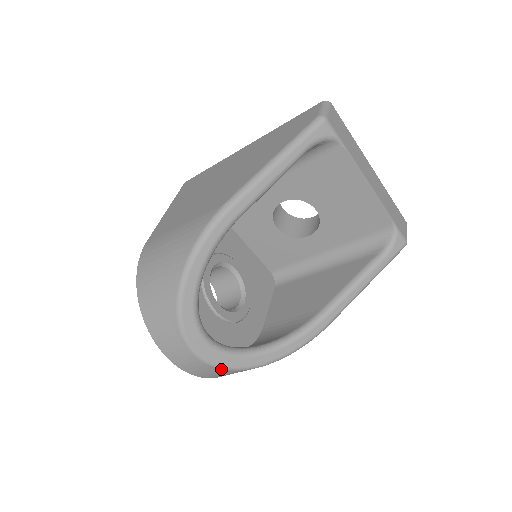
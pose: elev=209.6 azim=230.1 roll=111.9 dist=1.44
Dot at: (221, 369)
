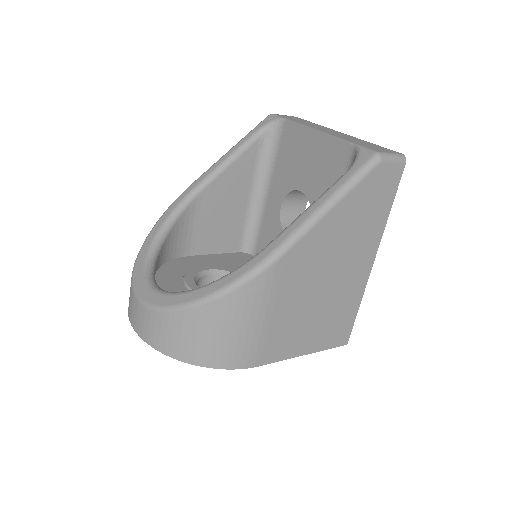
Dot at: (153, 310)
